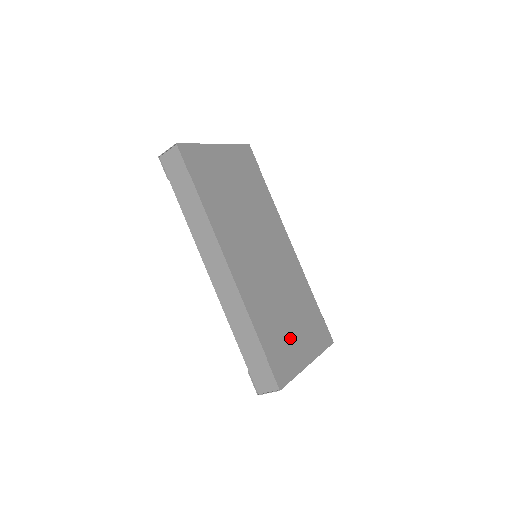
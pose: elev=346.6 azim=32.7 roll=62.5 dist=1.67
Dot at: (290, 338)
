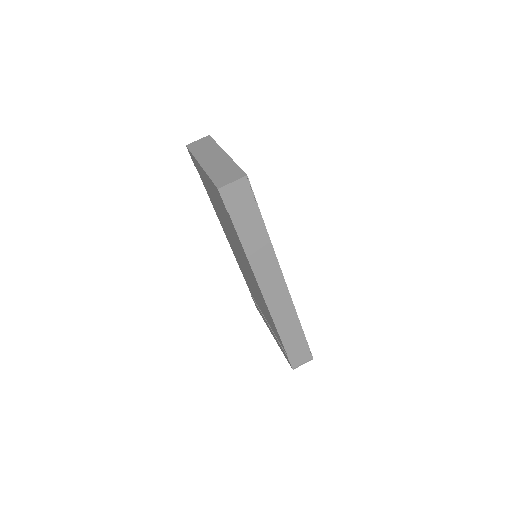
Dot at: occluded
